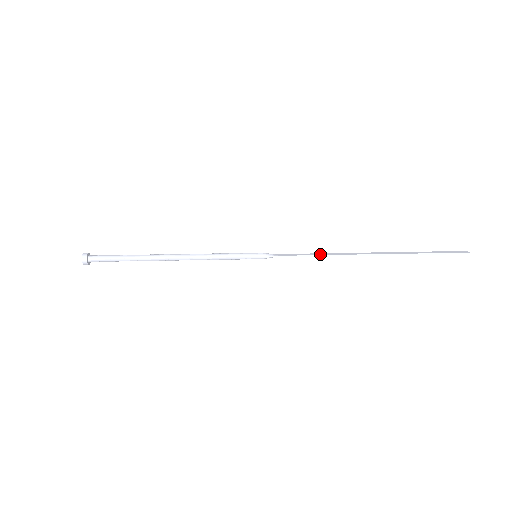
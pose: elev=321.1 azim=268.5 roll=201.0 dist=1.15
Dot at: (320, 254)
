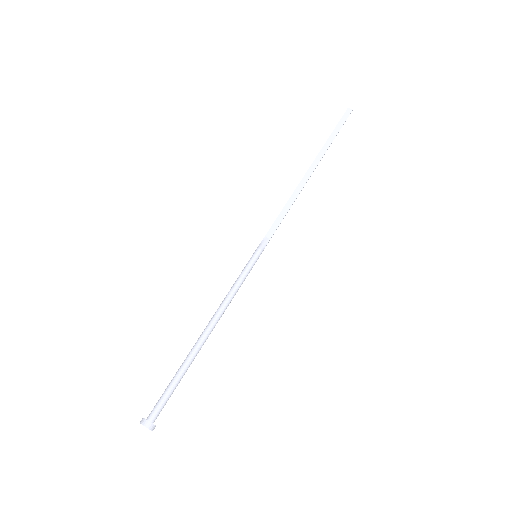
Dot at: (289, 206)
